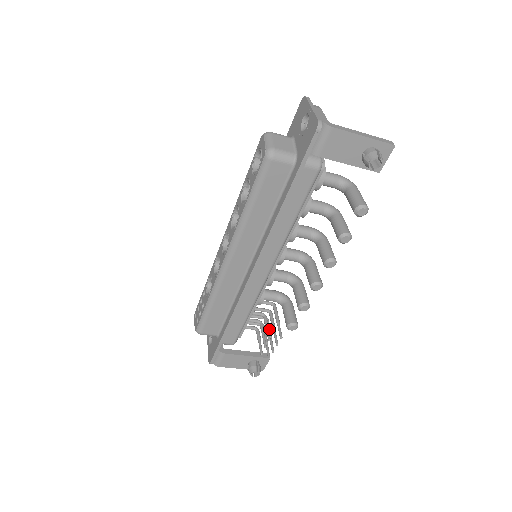
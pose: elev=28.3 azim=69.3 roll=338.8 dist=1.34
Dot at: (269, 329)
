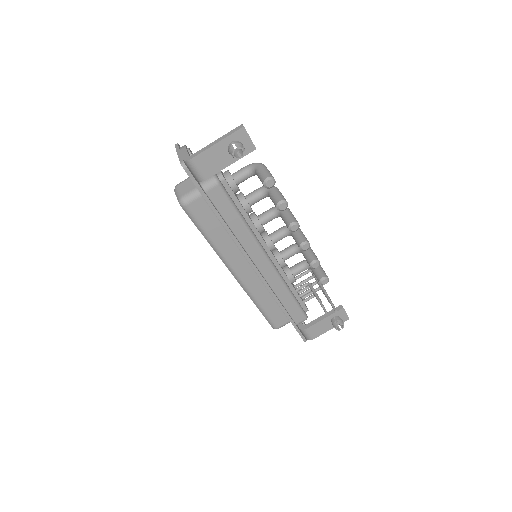
Dot at: occluded
